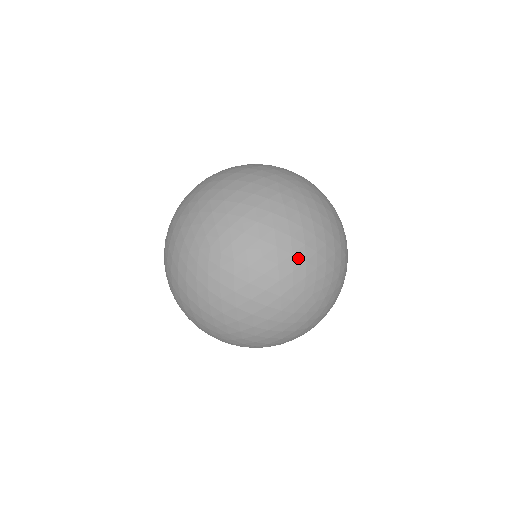
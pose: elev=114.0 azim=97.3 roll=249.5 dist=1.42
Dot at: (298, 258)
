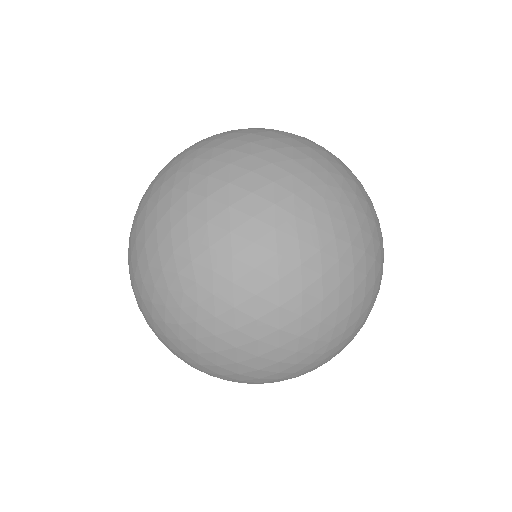
Dot at: (309, 319)
